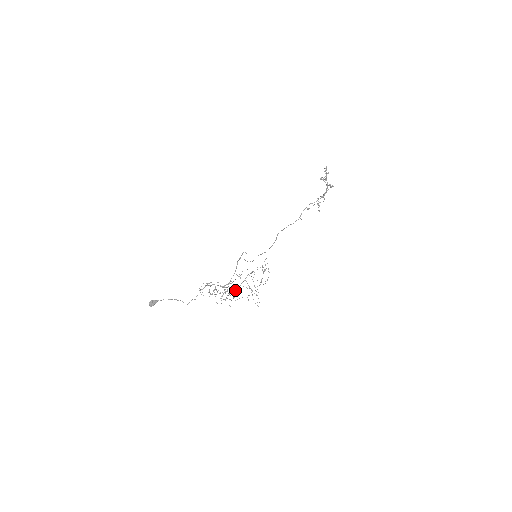
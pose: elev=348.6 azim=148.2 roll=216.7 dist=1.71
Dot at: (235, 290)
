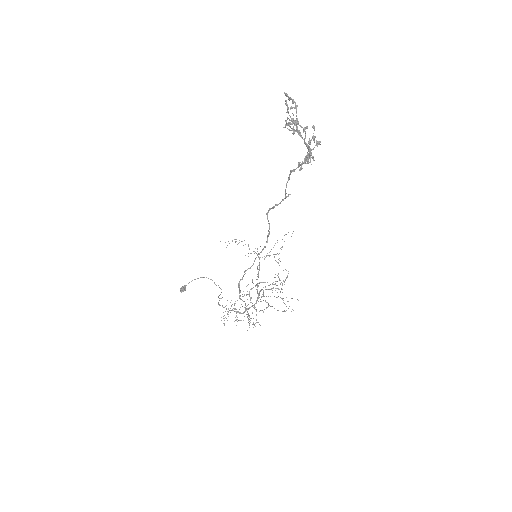
Dot at: occluded
